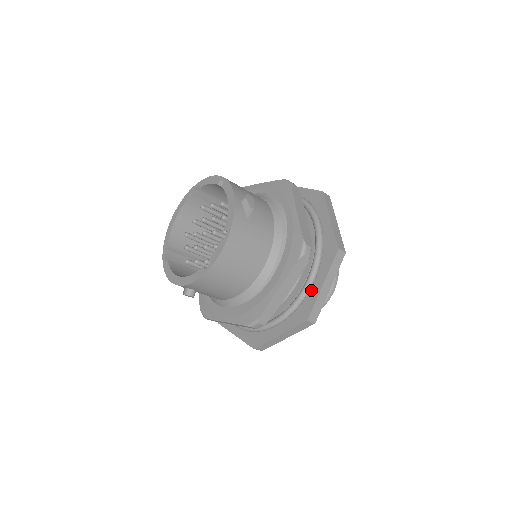
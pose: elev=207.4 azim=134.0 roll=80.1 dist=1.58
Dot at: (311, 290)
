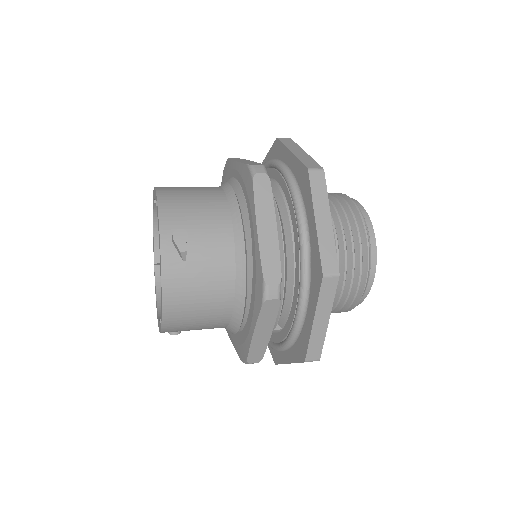
Dot at: (305, 322)
